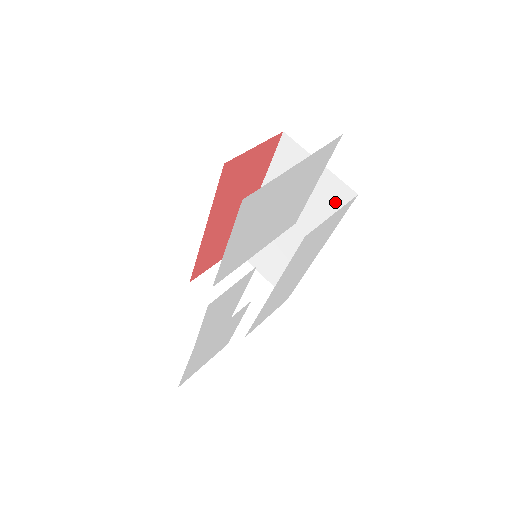
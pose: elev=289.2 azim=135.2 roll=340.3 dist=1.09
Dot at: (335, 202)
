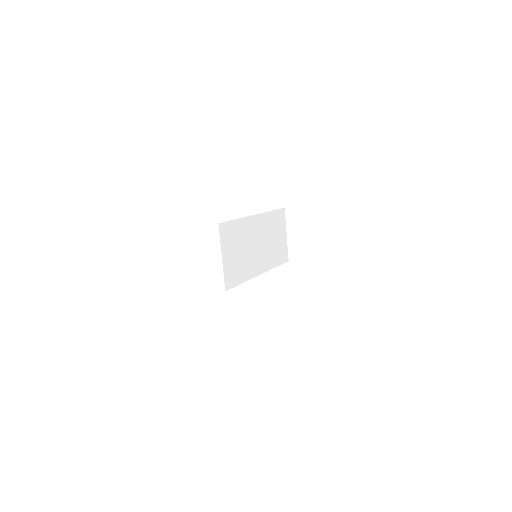
Dot at: occluded
